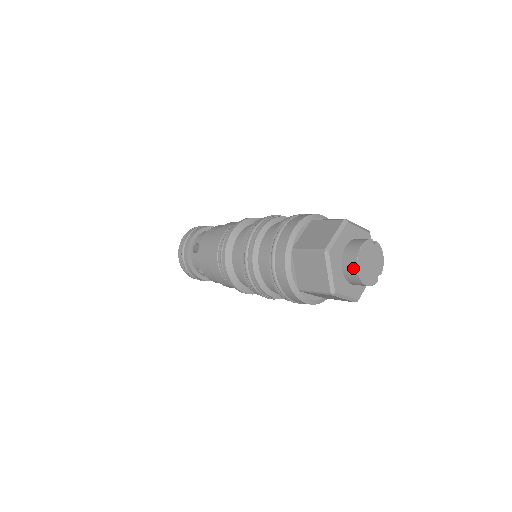
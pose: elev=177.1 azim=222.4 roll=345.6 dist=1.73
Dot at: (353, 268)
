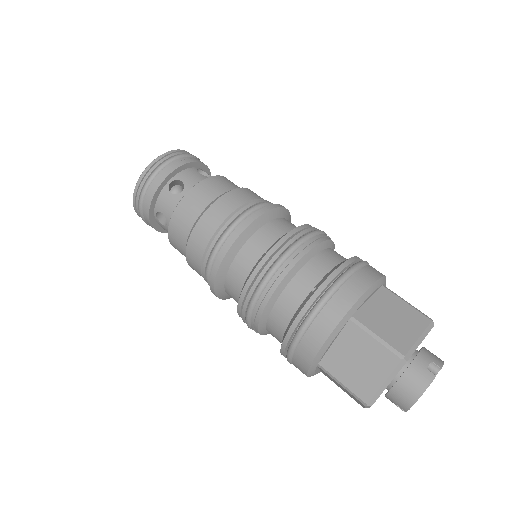
Dot at: occluded
